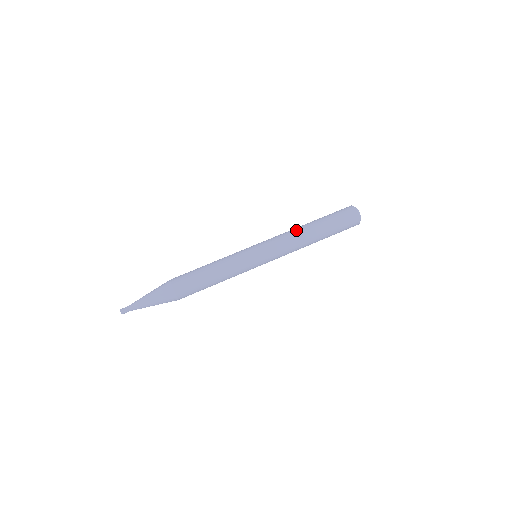
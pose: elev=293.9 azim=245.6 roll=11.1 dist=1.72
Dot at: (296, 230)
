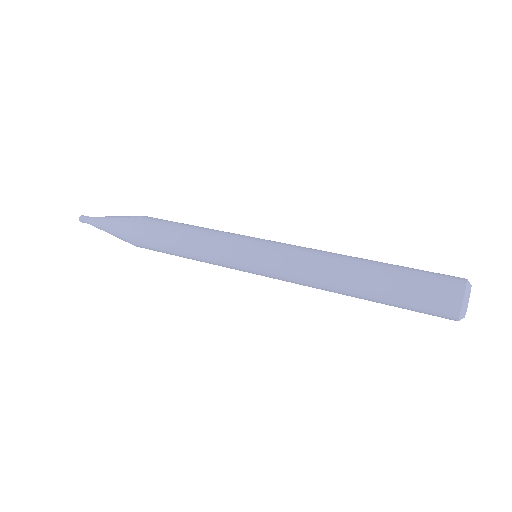
Dot at: occluded
